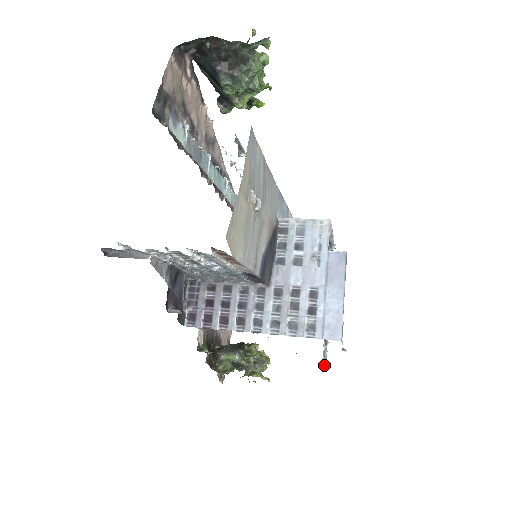
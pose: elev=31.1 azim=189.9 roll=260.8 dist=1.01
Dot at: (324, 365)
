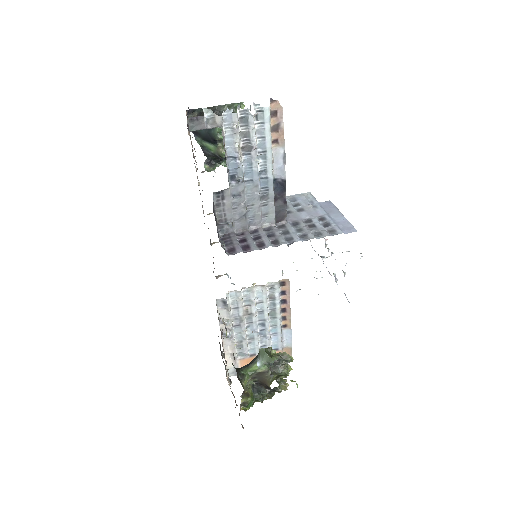
Dot at: occluded
